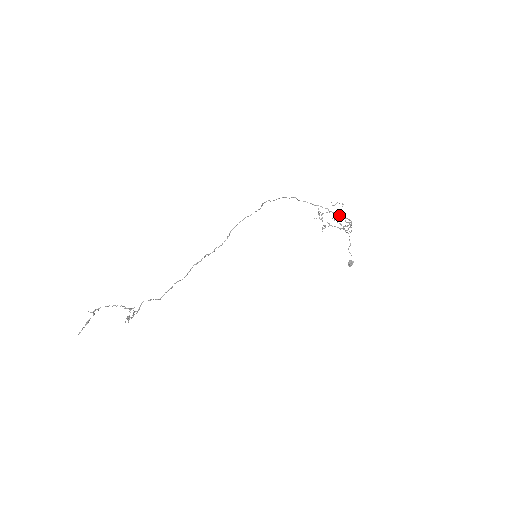
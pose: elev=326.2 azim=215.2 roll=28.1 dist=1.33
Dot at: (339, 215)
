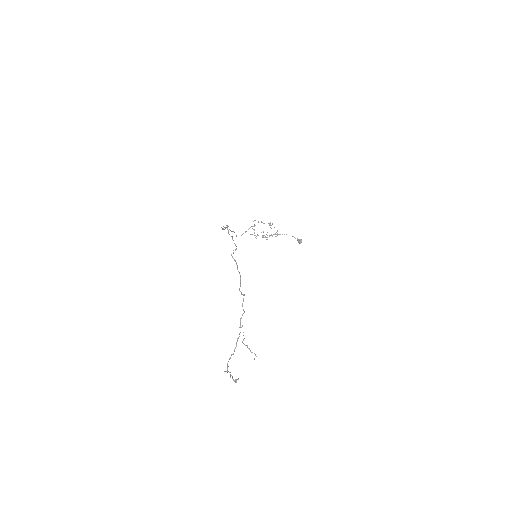
Dot at: occluded
